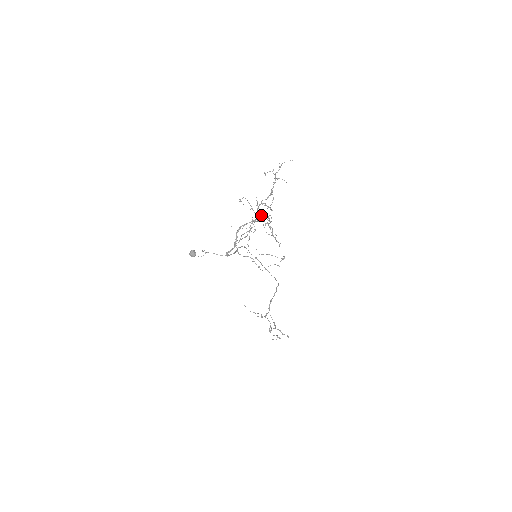
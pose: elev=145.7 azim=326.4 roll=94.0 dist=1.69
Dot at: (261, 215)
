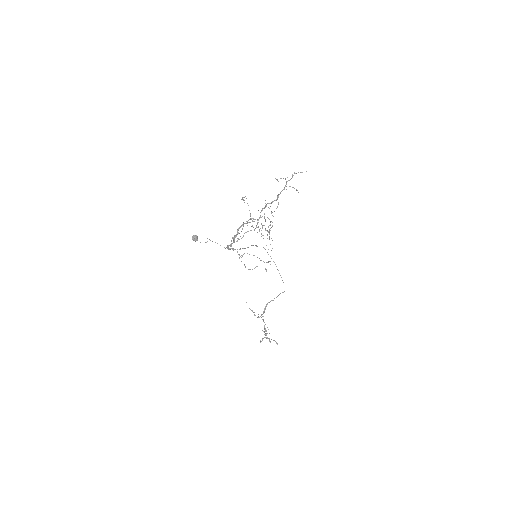
Dot at: (264, 217)
